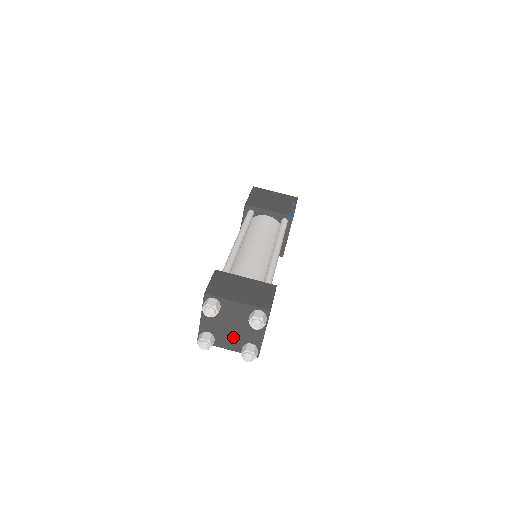
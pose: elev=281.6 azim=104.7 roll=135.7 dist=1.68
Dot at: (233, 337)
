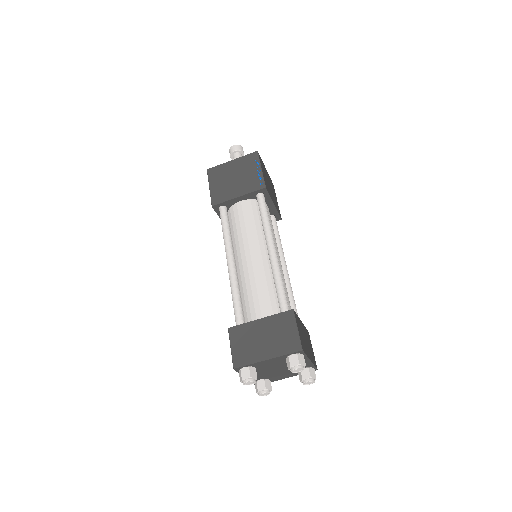
Dot at: (284, 372)
